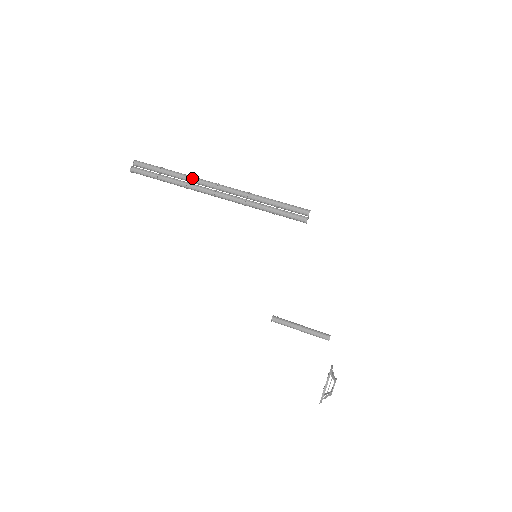
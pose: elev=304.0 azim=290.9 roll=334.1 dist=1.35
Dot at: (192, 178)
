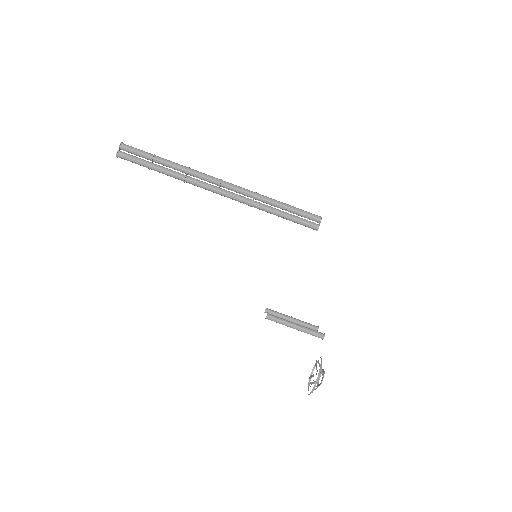
Dot at: (191, 171)
